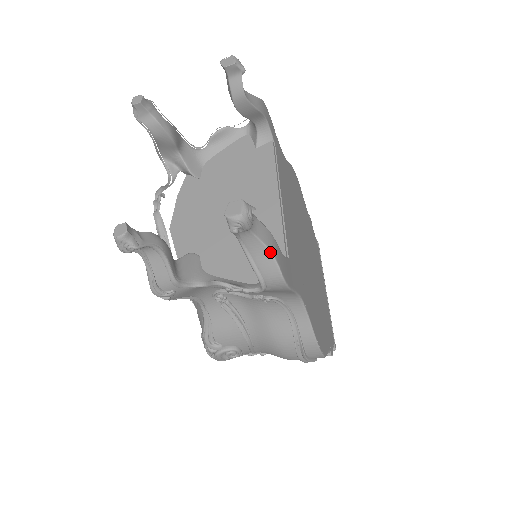
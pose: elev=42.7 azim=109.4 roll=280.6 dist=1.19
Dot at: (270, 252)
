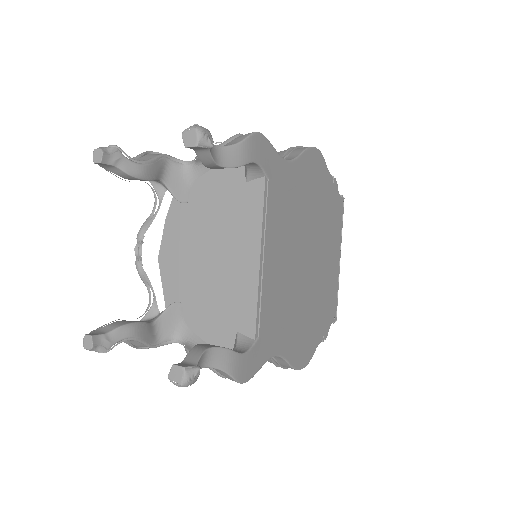
Dot at: (225, 373)
